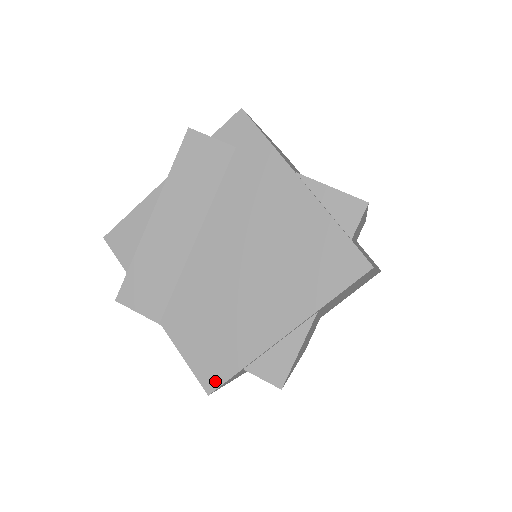
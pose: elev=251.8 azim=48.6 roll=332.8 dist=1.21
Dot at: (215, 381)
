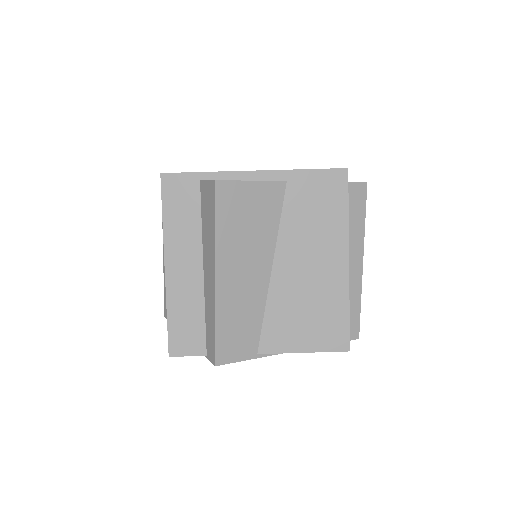
Dot at: (175, 173)
